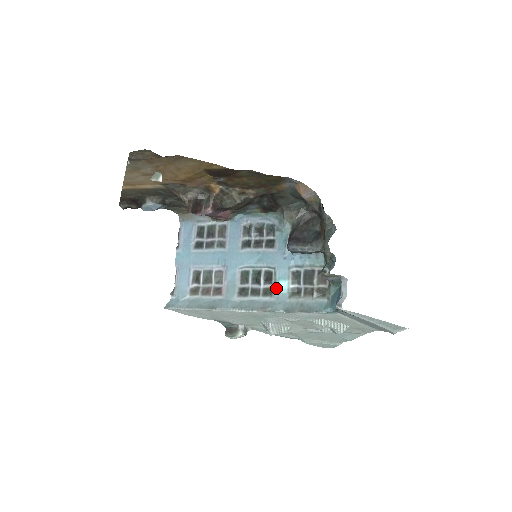
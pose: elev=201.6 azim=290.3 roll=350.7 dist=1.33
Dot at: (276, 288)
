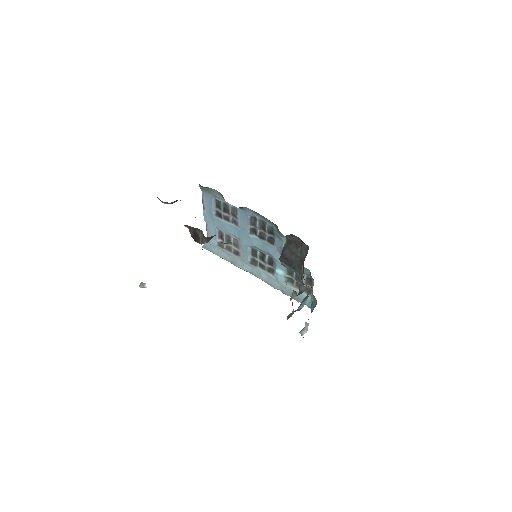
Dot at: (276, 272)
